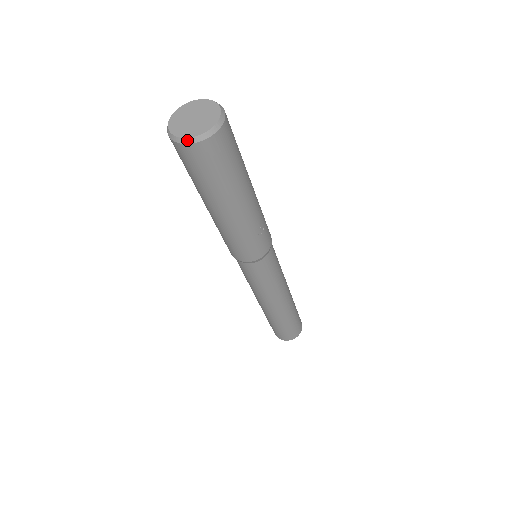
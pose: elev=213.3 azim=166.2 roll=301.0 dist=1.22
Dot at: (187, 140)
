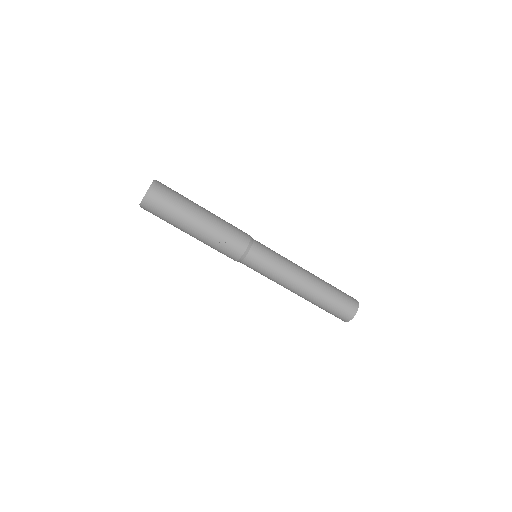
Dot at: (140, 206)
